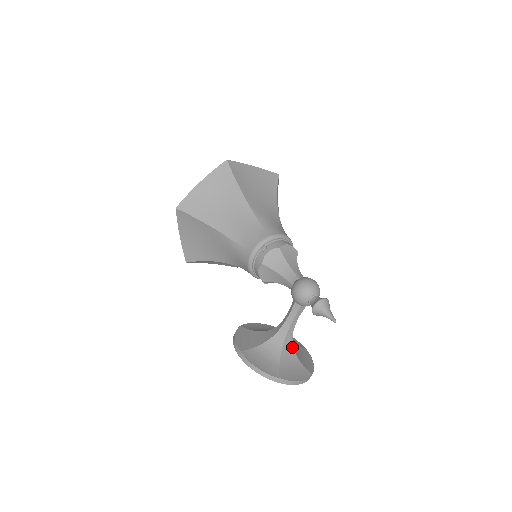
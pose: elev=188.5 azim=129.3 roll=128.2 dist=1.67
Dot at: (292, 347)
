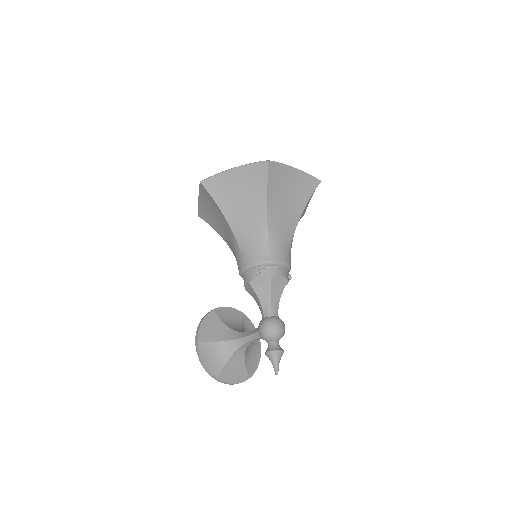
Dot at: (244, 353)
